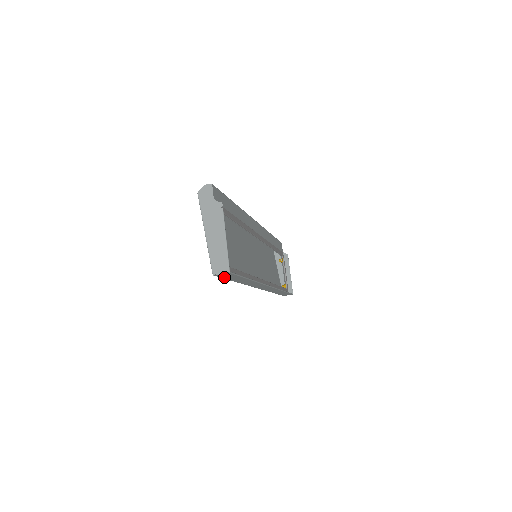
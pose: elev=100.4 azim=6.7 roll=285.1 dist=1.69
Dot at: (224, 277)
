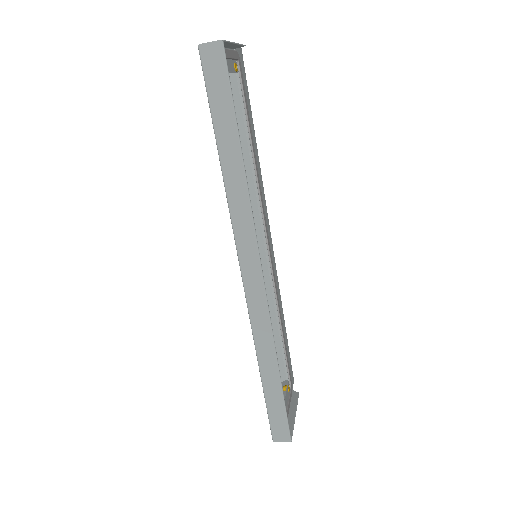
Dot at: (210, 83)
